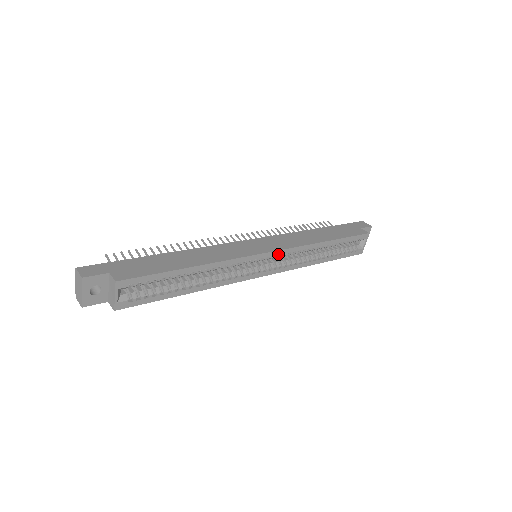
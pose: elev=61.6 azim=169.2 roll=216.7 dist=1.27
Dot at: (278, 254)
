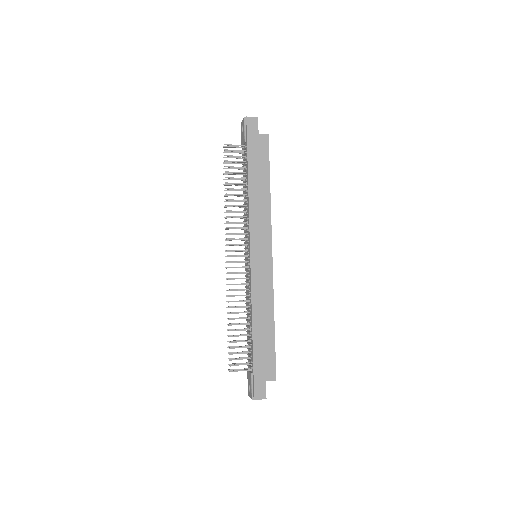
Dot at: (271, 245)
